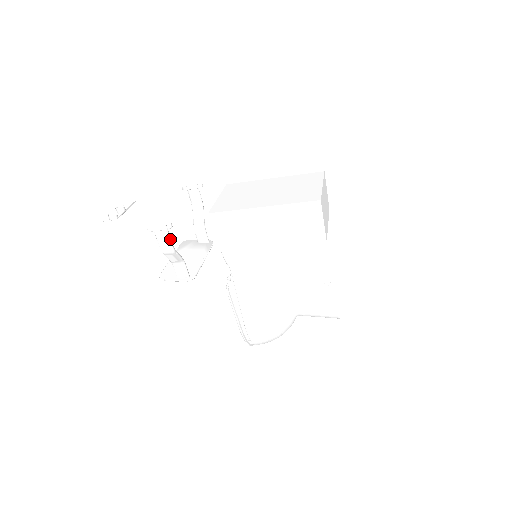
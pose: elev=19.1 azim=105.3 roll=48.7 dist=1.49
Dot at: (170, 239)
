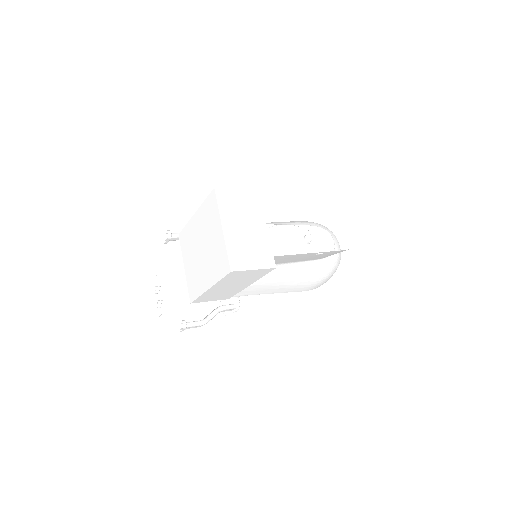
Dot at: (195, 324)
